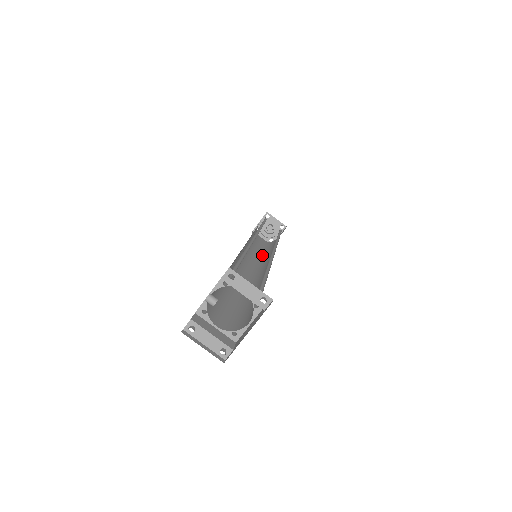
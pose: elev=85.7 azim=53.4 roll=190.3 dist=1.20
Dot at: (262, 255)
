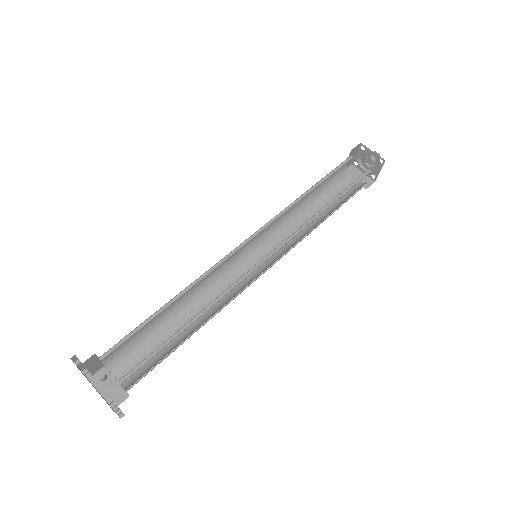
Dot at: (296, 211)
